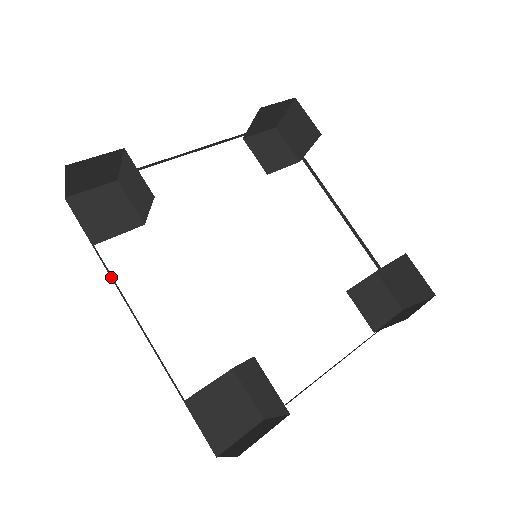
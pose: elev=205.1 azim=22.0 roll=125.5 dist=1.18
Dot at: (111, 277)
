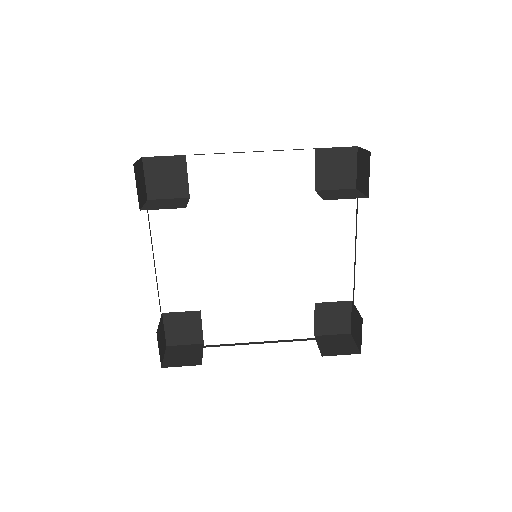
Dot at: occluded
